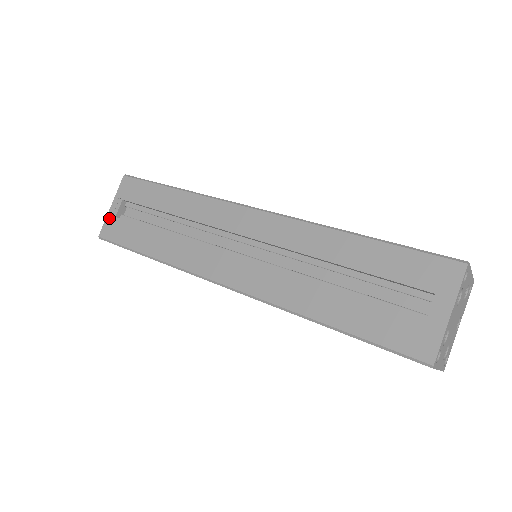
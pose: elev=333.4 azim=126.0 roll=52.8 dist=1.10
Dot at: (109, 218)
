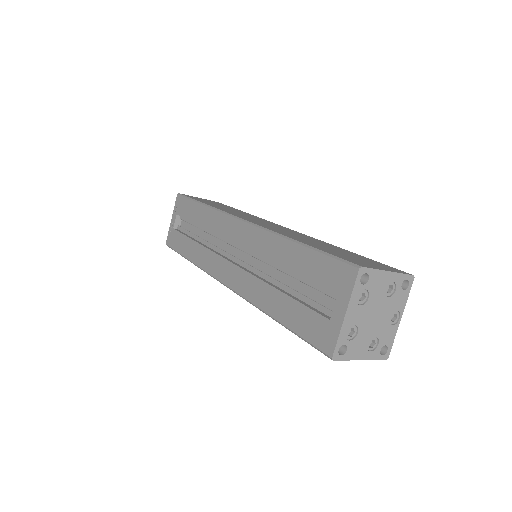
Dot at: (170, 229)
